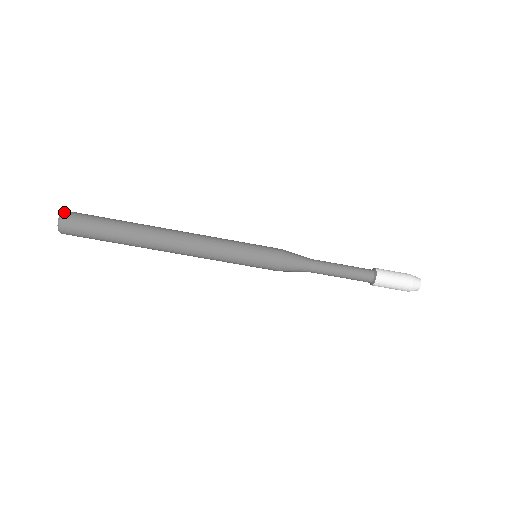
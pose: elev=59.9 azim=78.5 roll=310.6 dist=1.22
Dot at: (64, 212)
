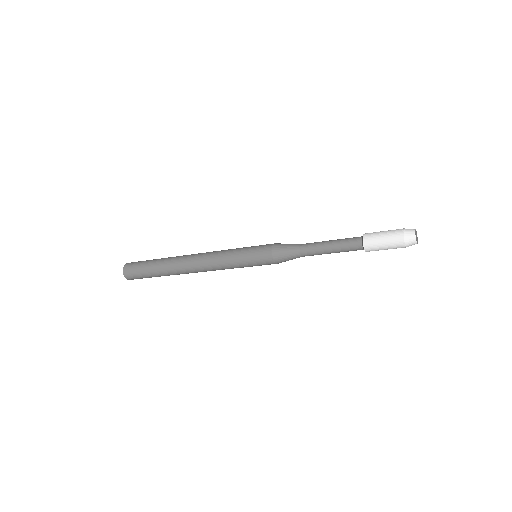
Dot at: (123, 269)
